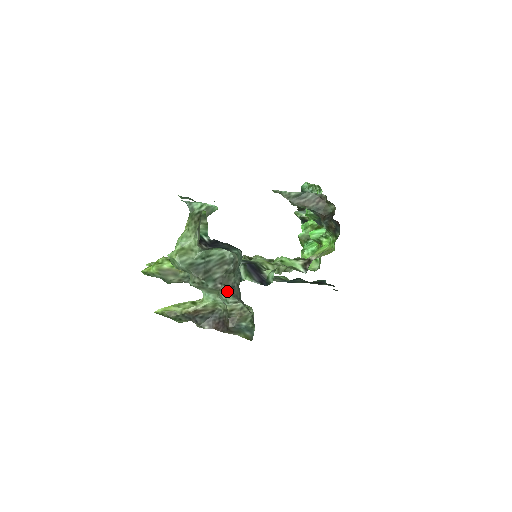
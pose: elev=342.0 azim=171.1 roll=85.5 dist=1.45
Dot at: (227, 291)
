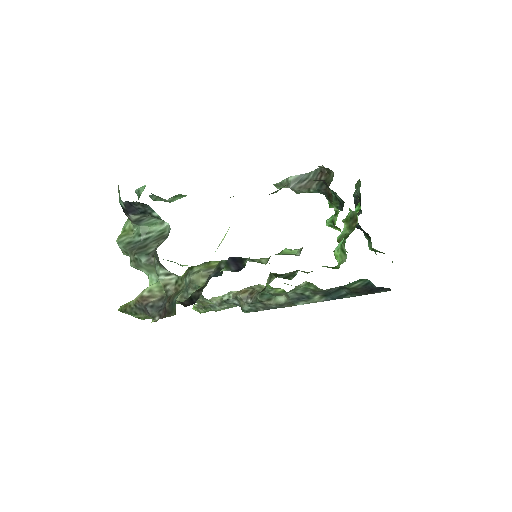
Dot at: (155, 261)
